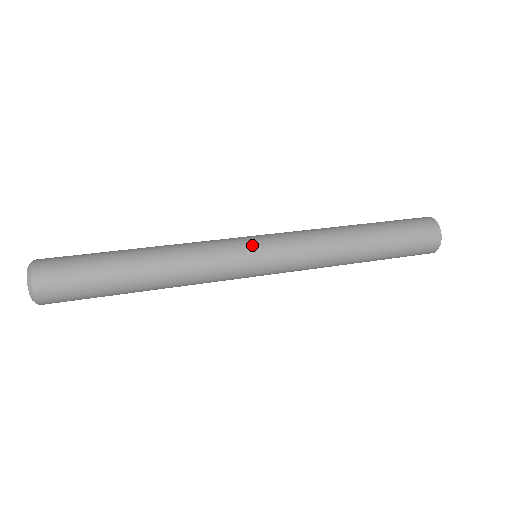
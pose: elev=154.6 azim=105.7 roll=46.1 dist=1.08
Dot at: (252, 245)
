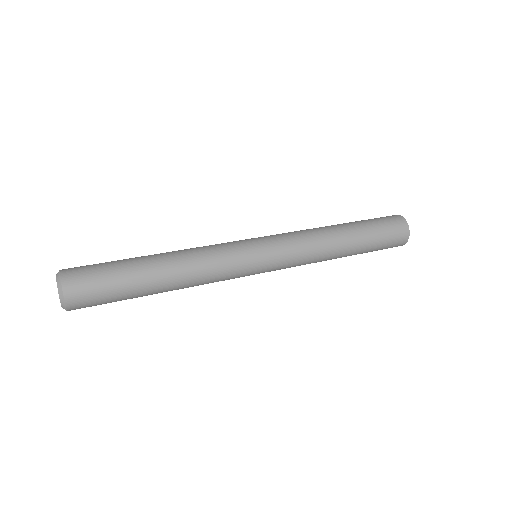
Dot at: (255, 249)
